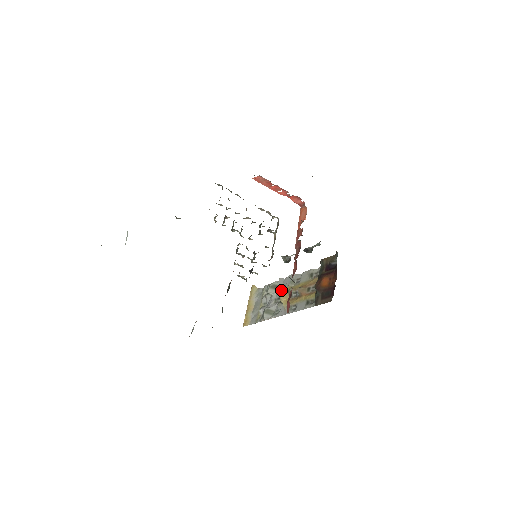
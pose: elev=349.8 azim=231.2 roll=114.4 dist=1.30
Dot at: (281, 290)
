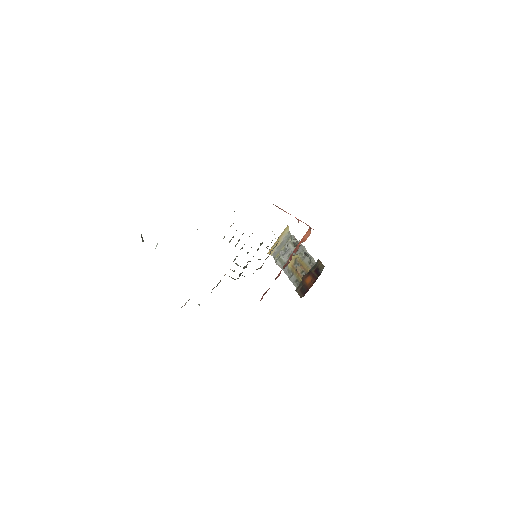
Dot at: occluded
